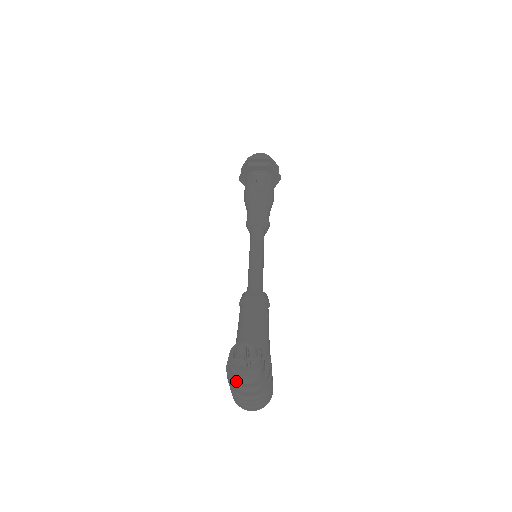
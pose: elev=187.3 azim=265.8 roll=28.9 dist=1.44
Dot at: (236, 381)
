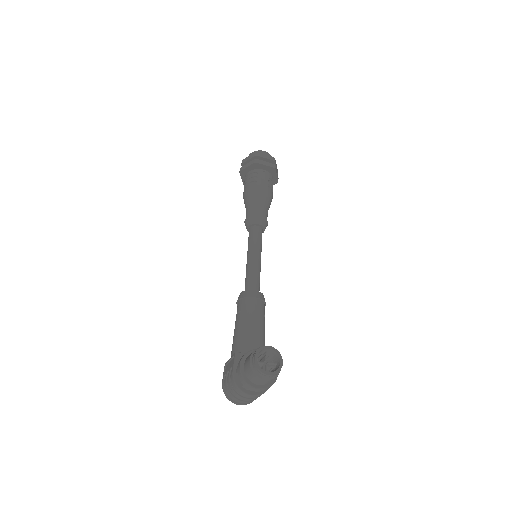
Dot at: (249, 381)
